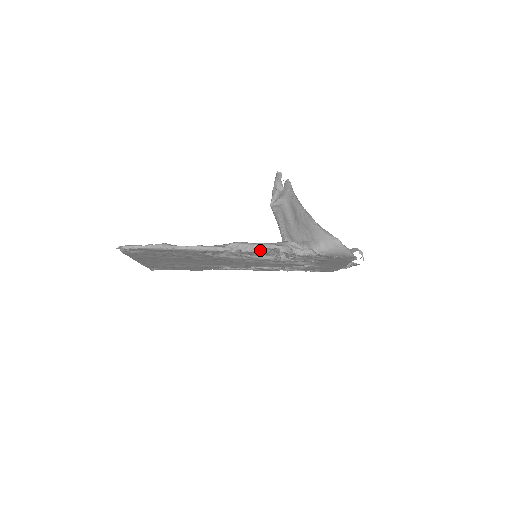
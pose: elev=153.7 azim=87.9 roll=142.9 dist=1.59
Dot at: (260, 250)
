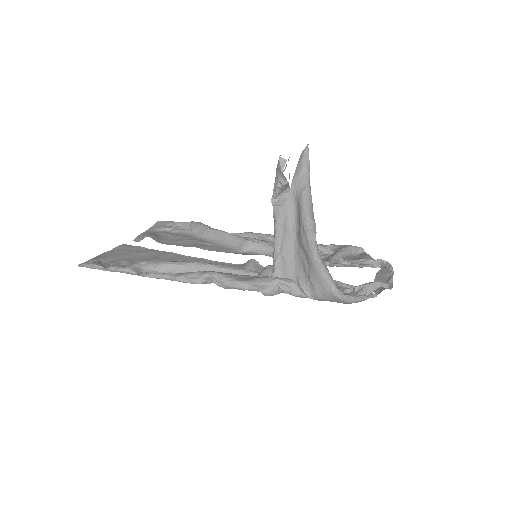
Dot at: (239, 289)
